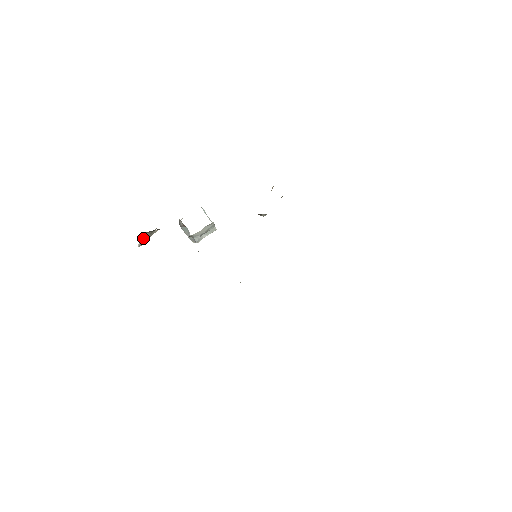
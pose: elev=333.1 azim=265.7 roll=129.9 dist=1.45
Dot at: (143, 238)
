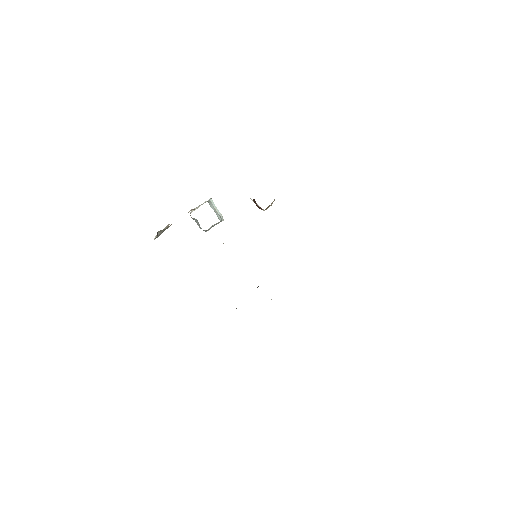
Dot at: (158, 233)
